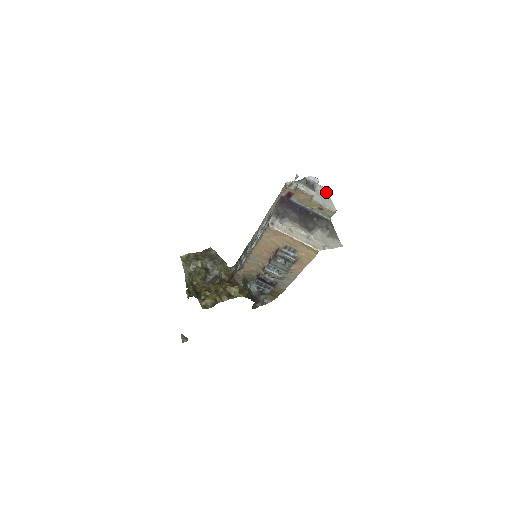
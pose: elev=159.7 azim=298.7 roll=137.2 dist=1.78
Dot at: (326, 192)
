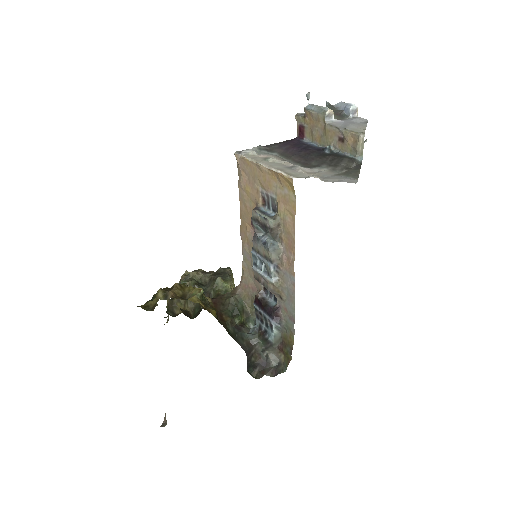
Dot at: (365, 122)
